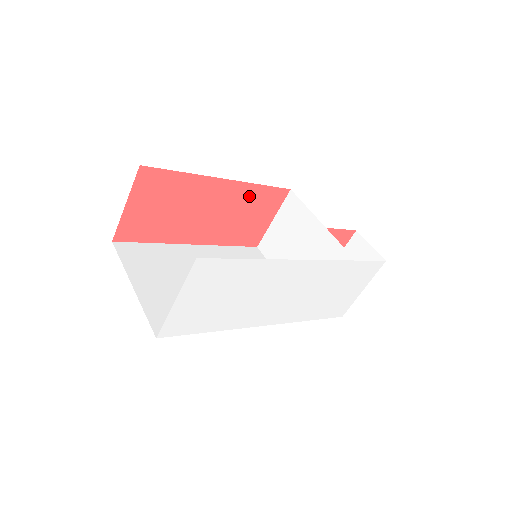
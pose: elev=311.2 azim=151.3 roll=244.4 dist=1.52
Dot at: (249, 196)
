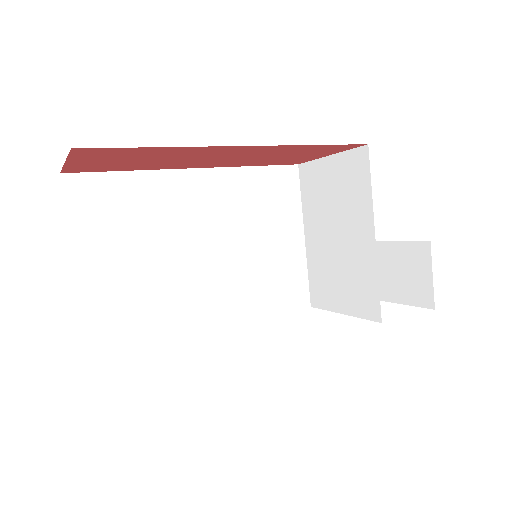
Dot at: (289, 149)
